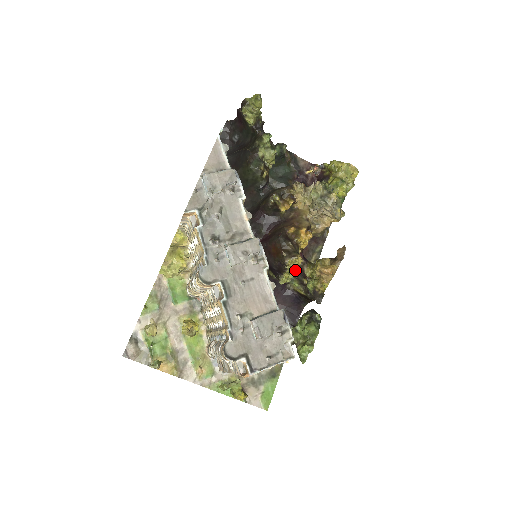
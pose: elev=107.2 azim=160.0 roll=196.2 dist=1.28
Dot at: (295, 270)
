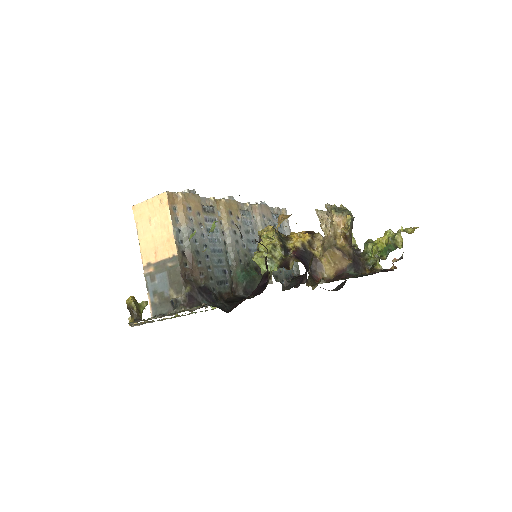
Dot at: (269, 245)
